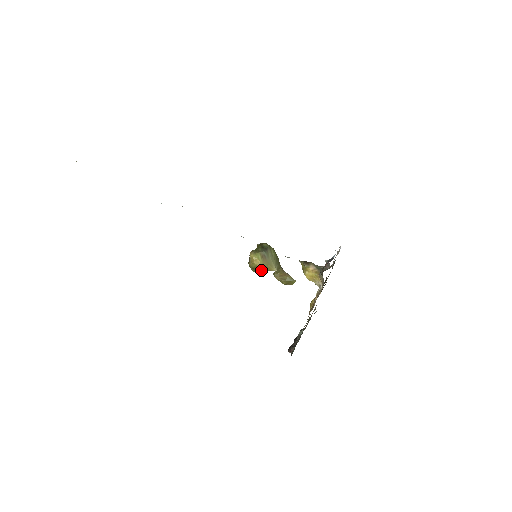
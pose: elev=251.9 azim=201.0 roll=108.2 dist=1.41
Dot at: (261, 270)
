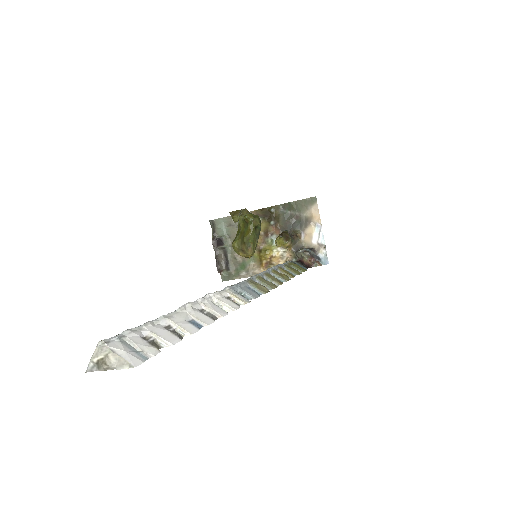
Dot at: occluded
